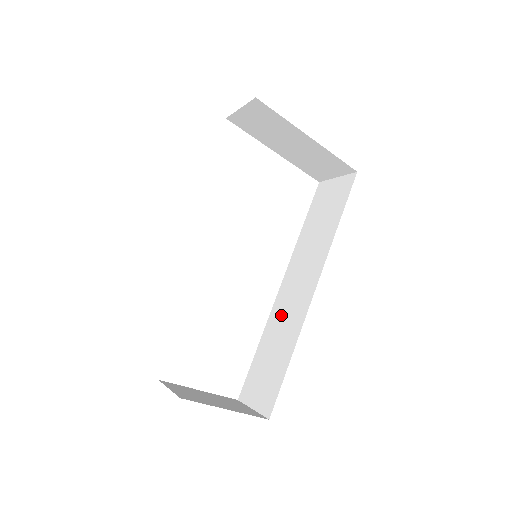
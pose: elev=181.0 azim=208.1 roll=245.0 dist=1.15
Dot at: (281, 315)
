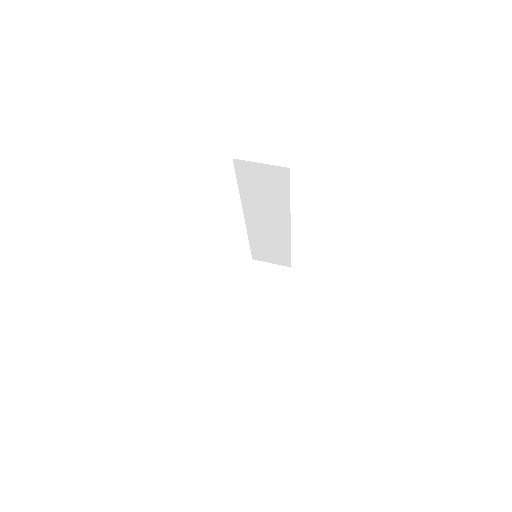
Dot at: (262, 234)
